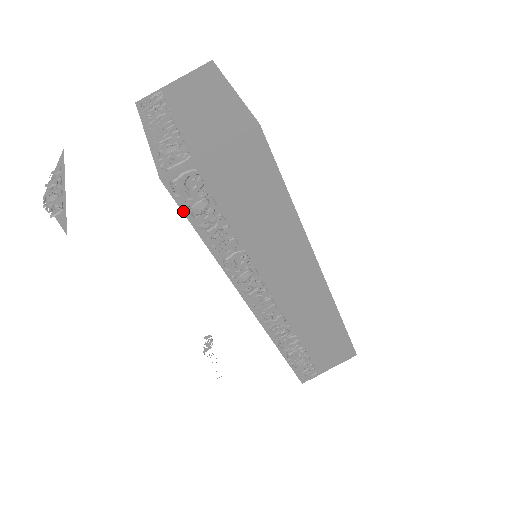
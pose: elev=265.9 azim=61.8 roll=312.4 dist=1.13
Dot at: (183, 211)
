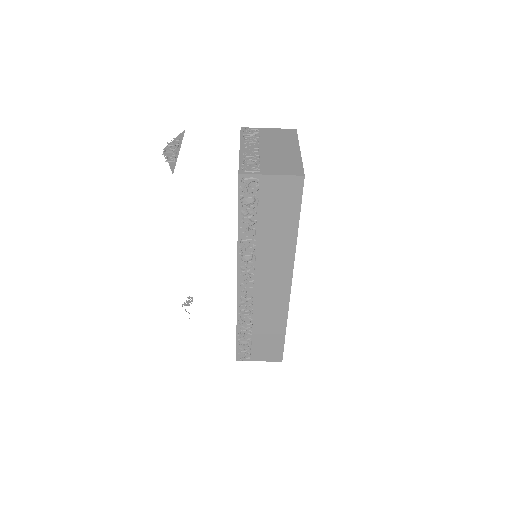
Dot at: (239, 198)
